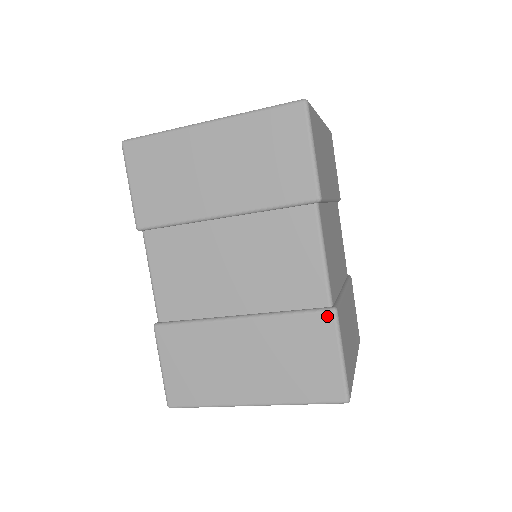
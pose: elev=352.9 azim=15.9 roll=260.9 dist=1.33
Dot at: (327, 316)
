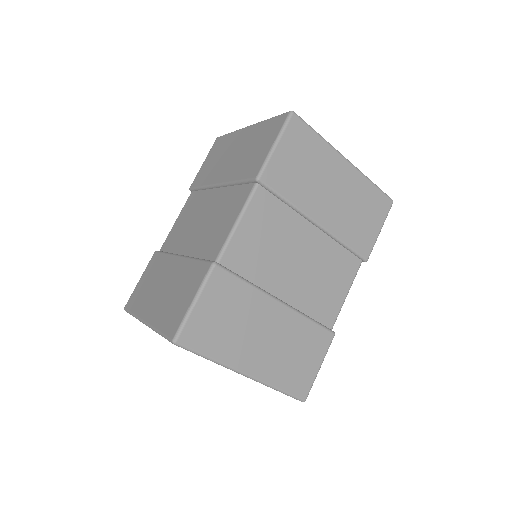
Dot at: (207, 266)
